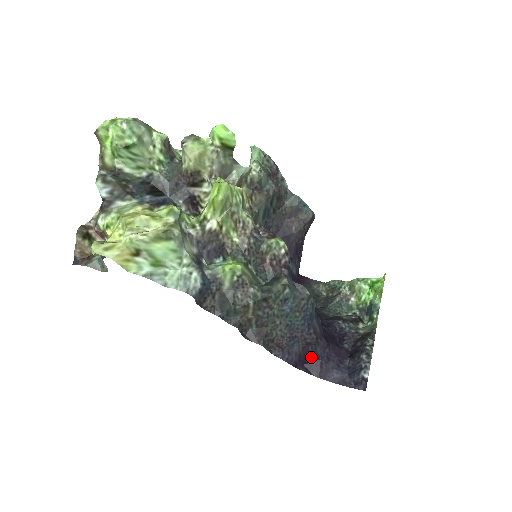
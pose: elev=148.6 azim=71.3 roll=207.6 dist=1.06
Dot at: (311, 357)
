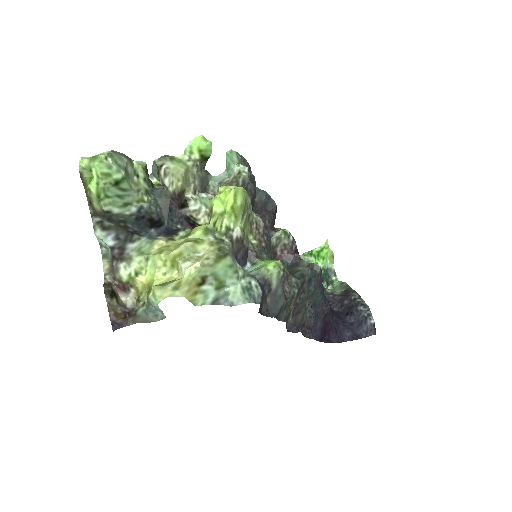
Dot at: (328, 327)
